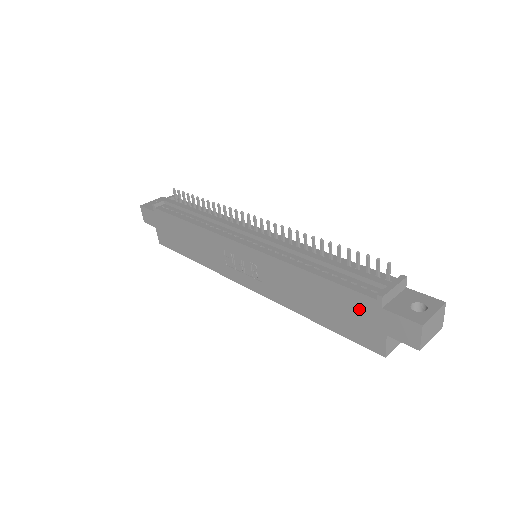
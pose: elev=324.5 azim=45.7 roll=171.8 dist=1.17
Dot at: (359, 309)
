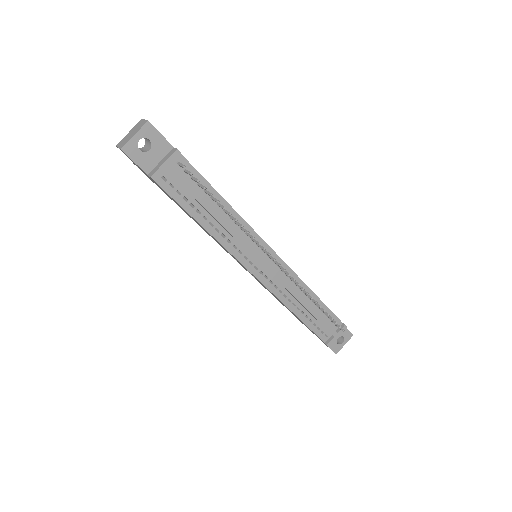
Dot at: occluded
